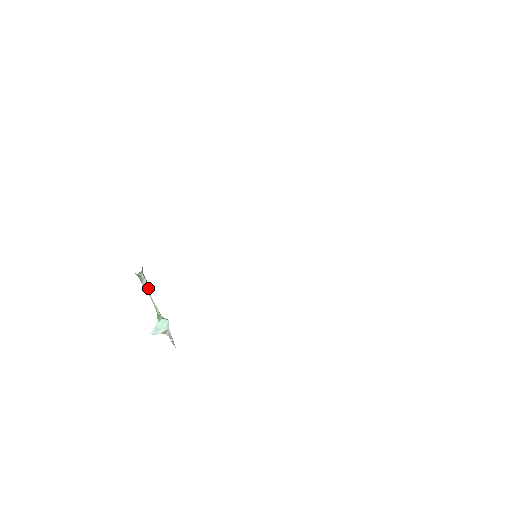
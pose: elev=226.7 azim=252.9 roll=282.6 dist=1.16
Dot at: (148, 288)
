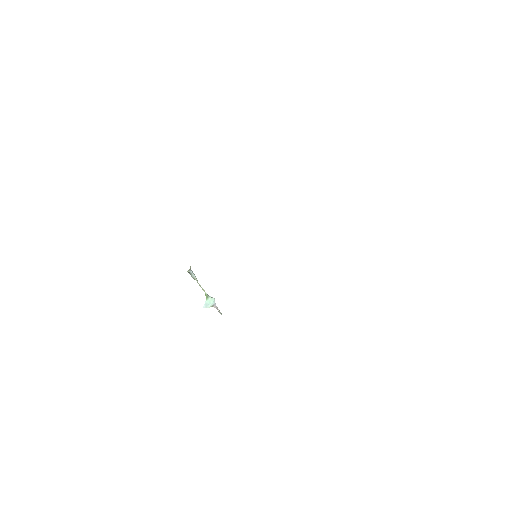
Dot at: (196, 279)
